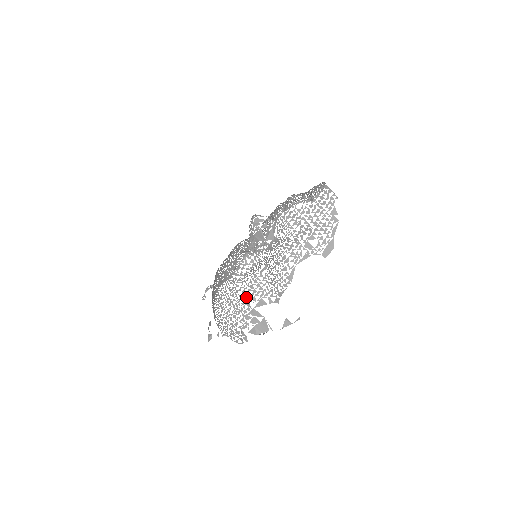
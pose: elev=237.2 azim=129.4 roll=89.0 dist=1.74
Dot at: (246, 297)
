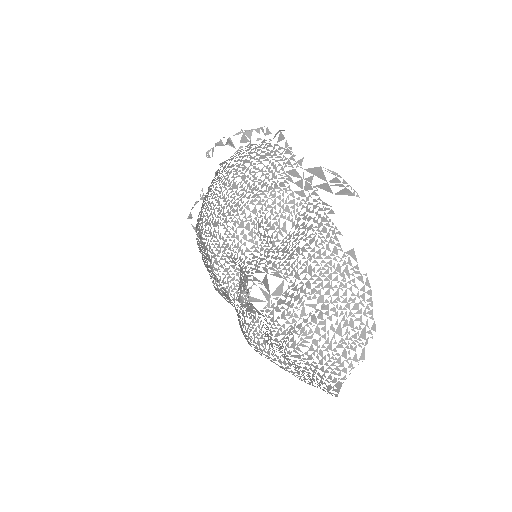
Dot at: occluded
